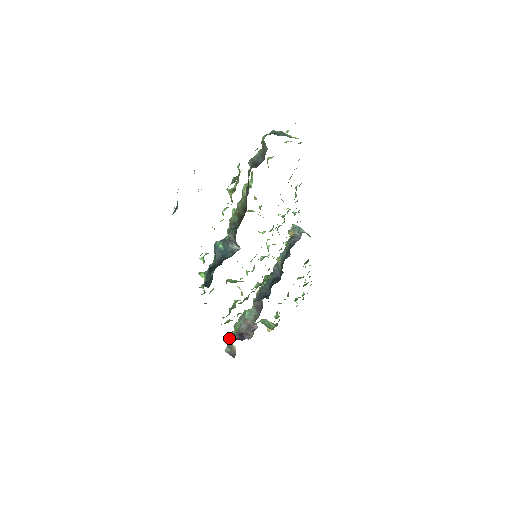
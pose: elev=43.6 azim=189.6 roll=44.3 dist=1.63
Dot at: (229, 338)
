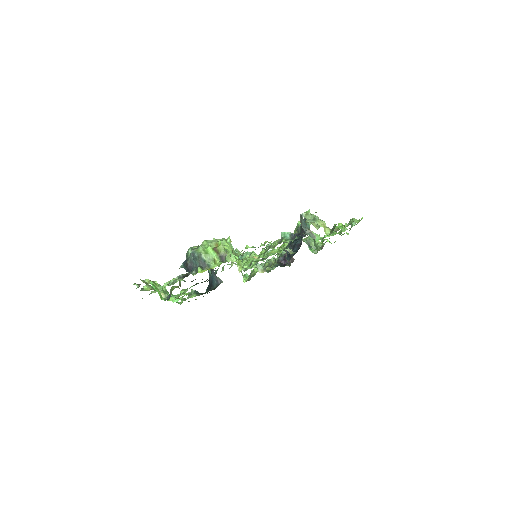
Dot at: occluded
